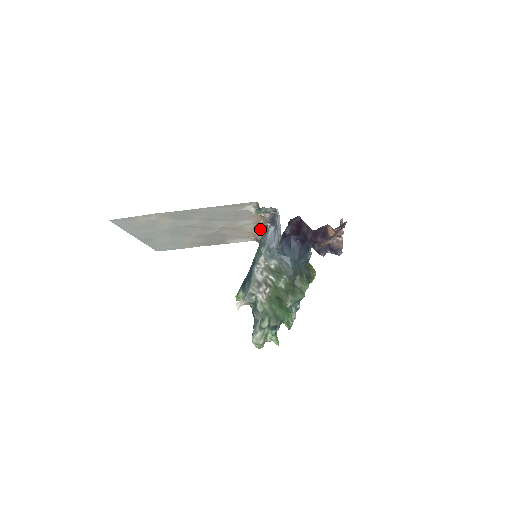
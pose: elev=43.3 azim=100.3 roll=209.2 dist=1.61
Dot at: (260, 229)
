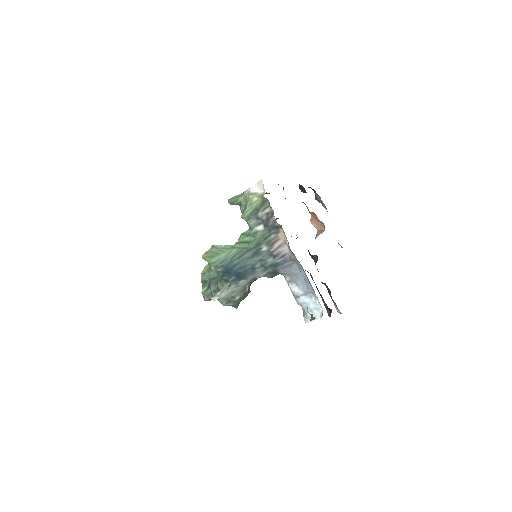
Dot at: (279, 224)
